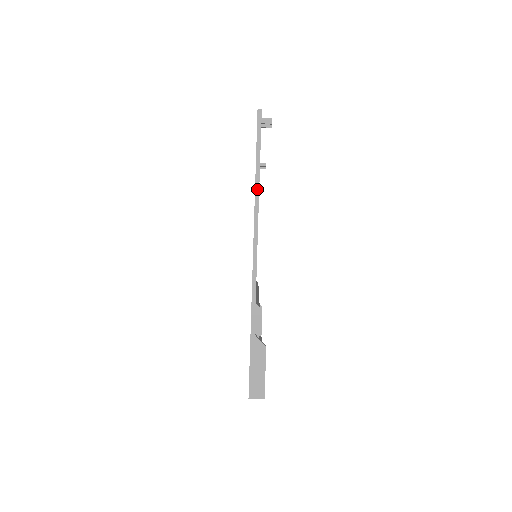
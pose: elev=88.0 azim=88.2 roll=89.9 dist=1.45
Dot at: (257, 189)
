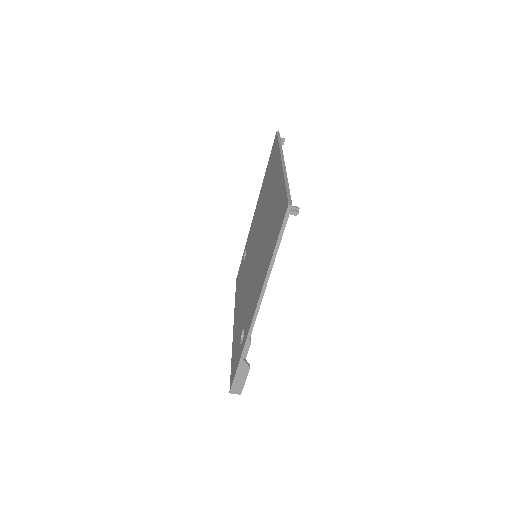
Dot at: (271, 267)
